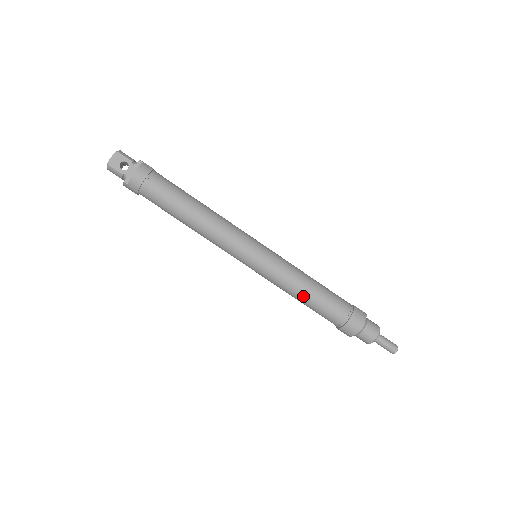
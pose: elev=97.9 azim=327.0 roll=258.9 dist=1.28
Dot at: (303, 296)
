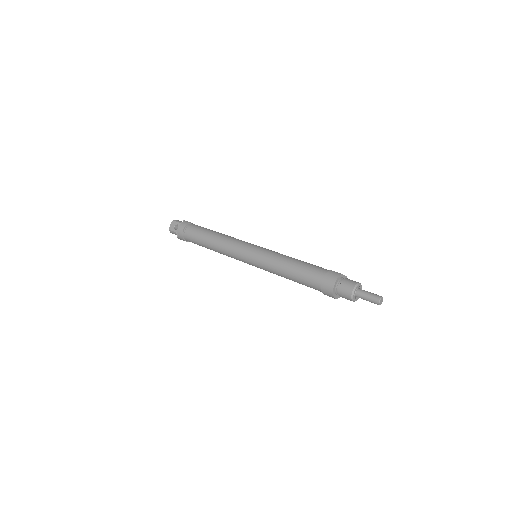
Dot at: (286, 274)
